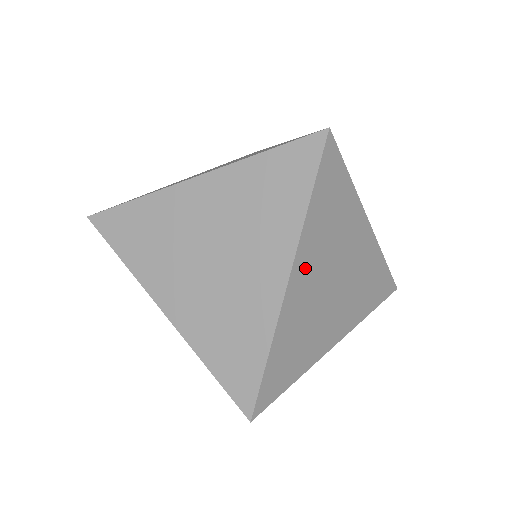
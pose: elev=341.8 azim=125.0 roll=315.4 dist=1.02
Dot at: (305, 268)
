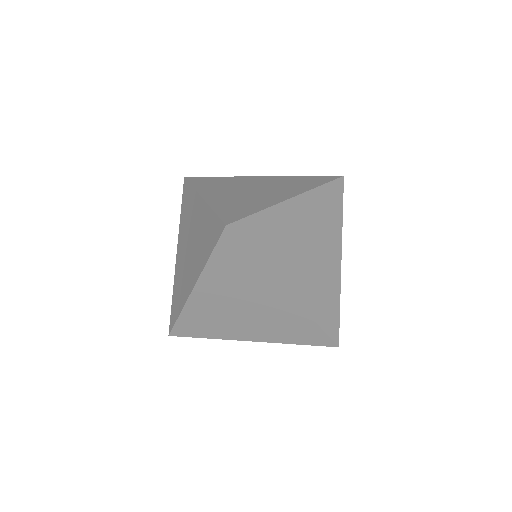
Dot at: (209, 289)
